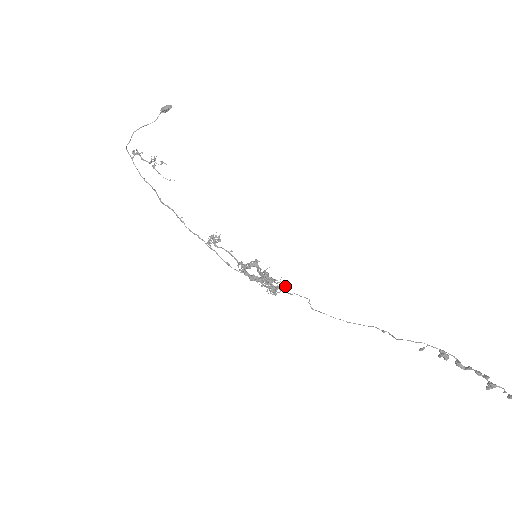
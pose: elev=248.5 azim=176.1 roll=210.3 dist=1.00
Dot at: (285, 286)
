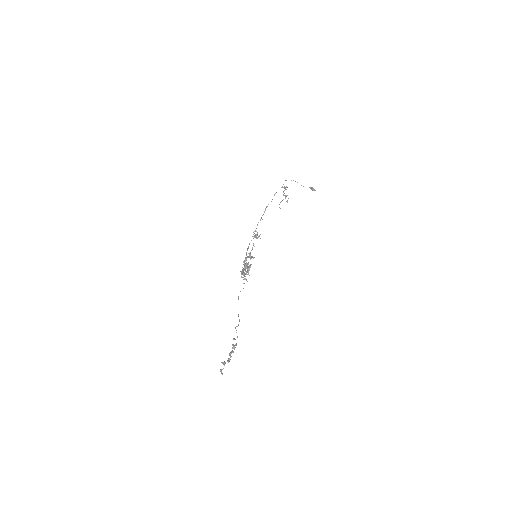
Dot at: occluded
